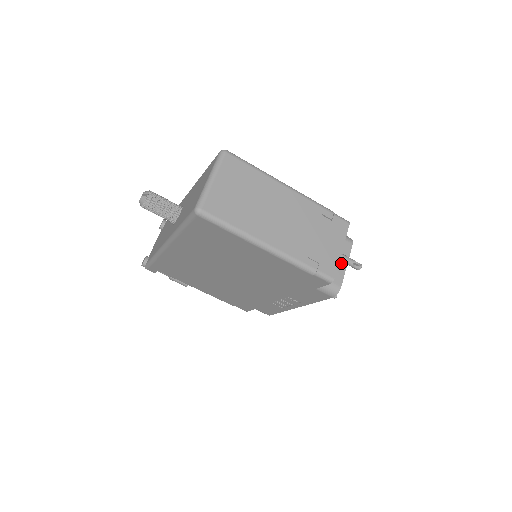
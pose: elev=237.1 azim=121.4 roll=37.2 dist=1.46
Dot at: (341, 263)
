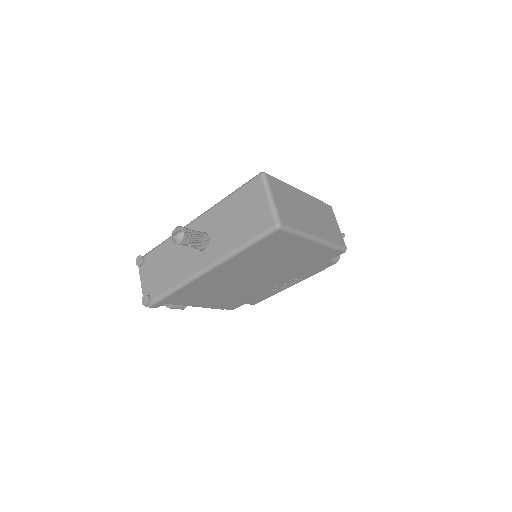
Dot at: occluded
